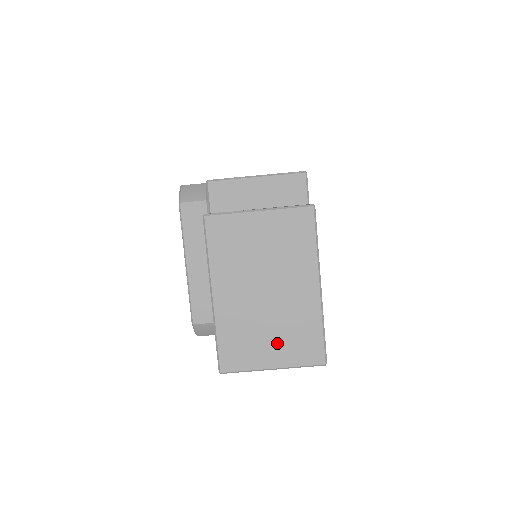
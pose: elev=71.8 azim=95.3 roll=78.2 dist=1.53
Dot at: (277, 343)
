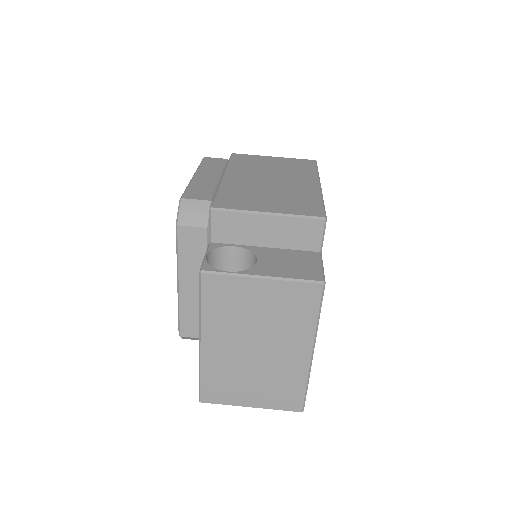
Dot at: (259, 390)
